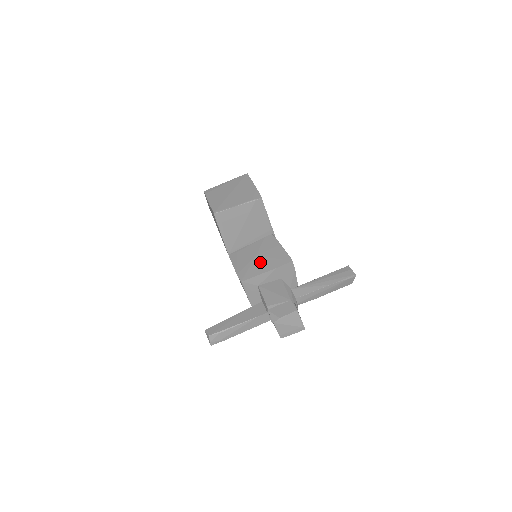
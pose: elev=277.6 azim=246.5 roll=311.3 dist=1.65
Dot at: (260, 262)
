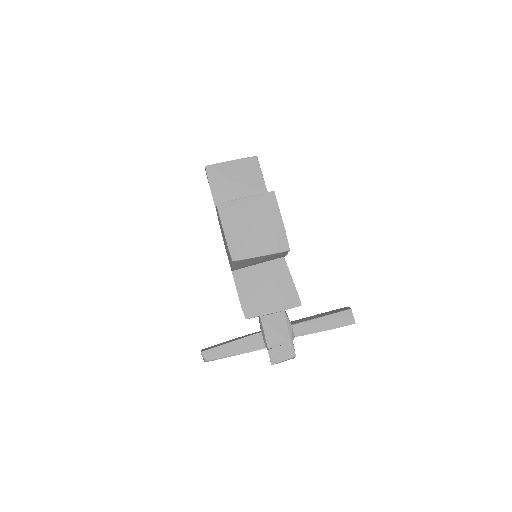
Dot at: (268, 297)
